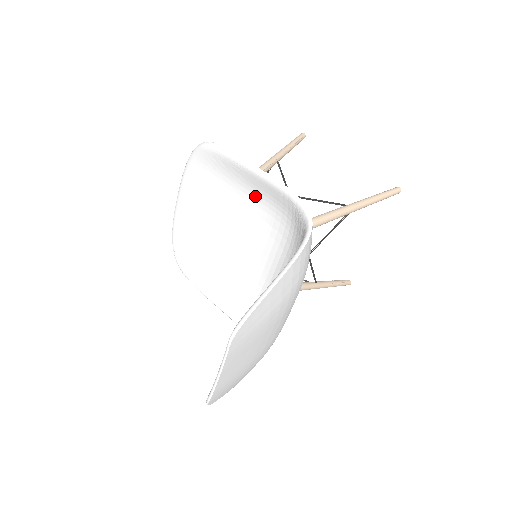
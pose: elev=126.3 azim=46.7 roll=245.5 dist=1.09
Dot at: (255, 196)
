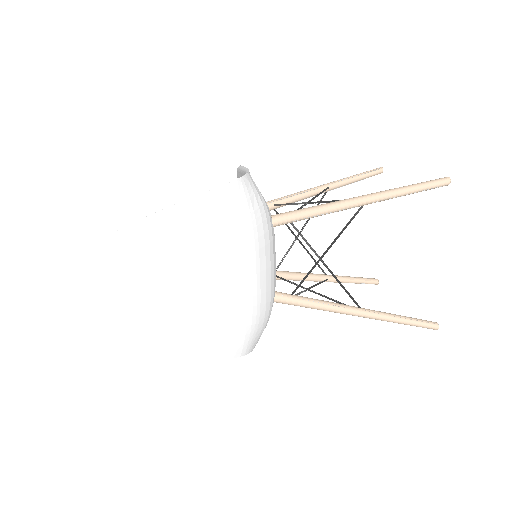
Dot at: occluded
